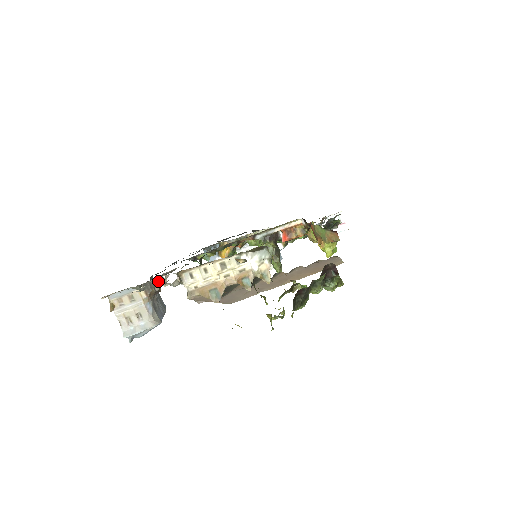
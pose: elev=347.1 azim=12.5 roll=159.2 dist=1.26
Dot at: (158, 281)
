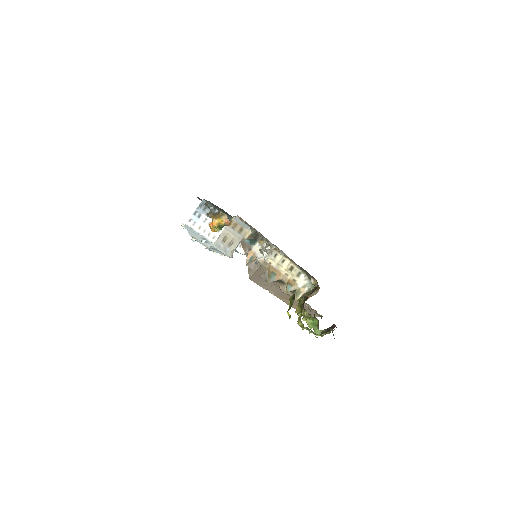
Dot at: (260, 238)
